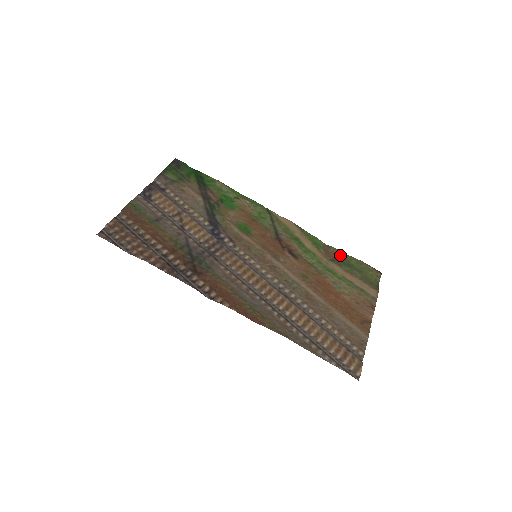
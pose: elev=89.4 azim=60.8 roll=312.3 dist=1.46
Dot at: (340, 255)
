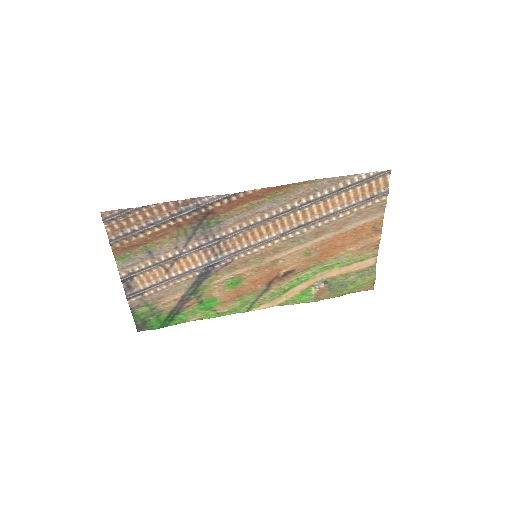
Dot at: (332, 295)
